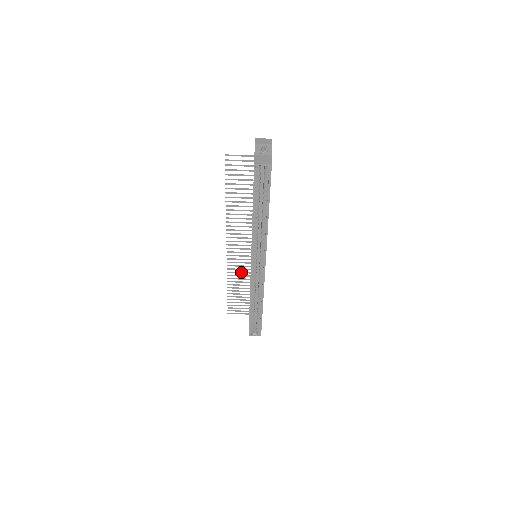
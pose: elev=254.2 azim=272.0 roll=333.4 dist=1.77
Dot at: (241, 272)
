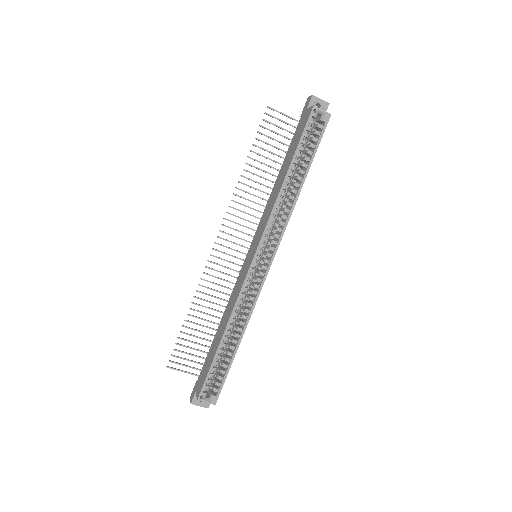
Dot at: (217, 290)
